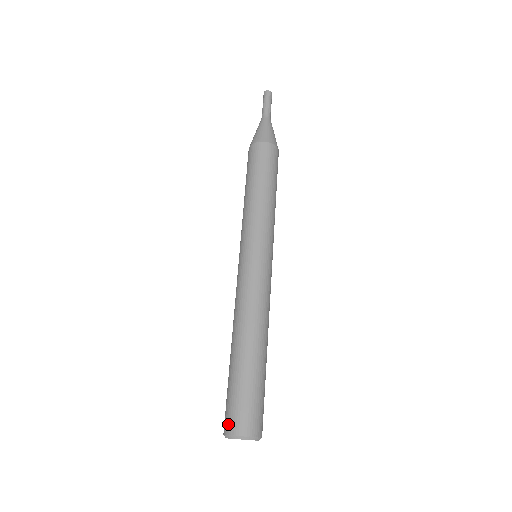
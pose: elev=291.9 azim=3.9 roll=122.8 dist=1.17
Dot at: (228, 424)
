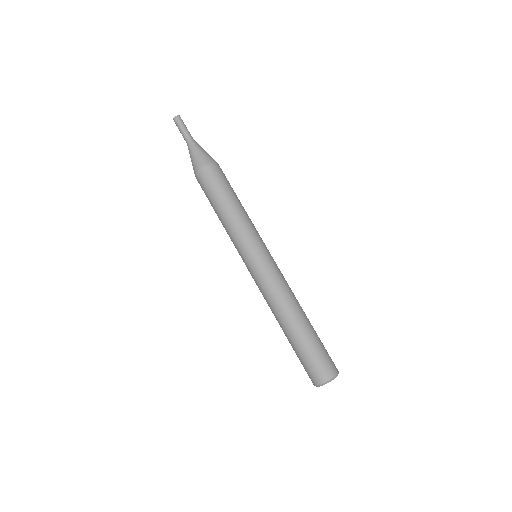
Dot at: (312, 380)
